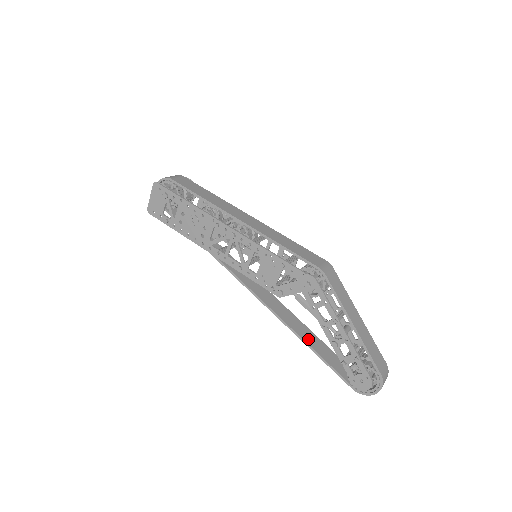
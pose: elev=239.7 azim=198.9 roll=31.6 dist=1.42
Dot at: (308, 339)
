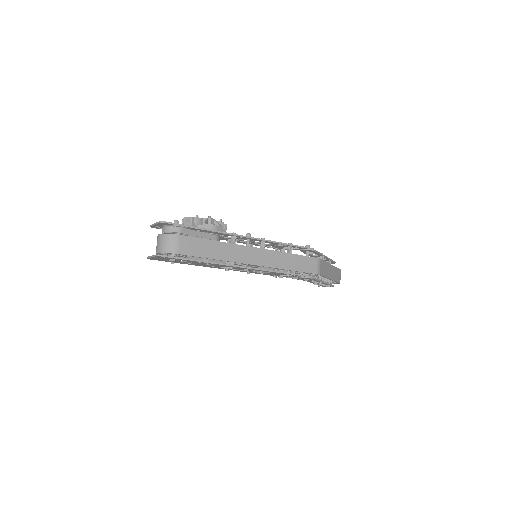
Dot at: occluded
